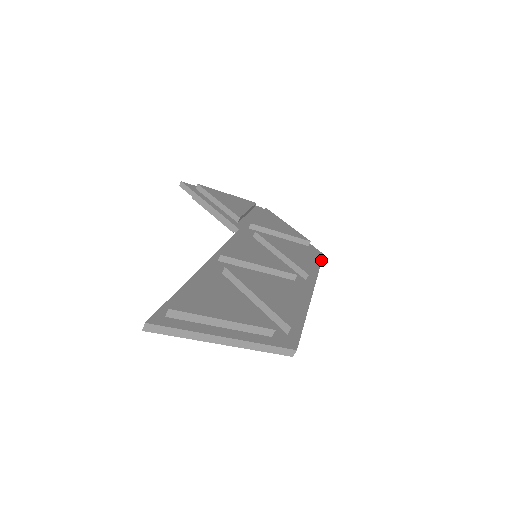
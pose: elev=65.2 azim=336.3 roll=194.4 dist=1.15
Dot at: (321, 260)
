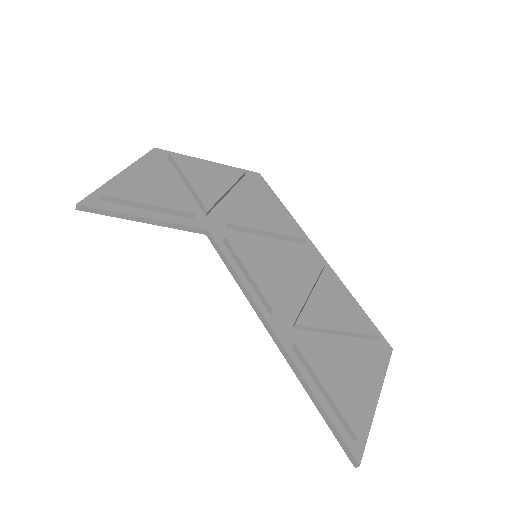
Dot at: (271, 189)
